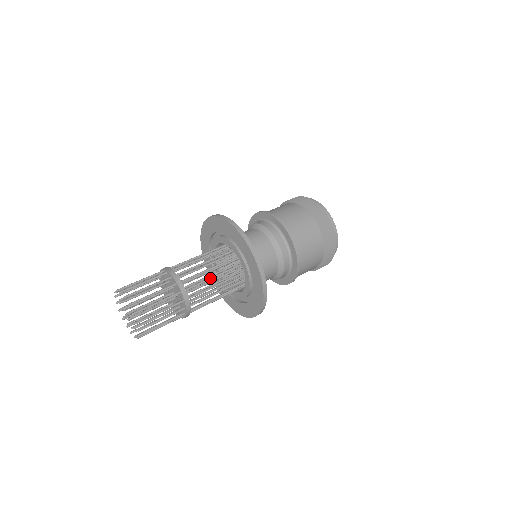
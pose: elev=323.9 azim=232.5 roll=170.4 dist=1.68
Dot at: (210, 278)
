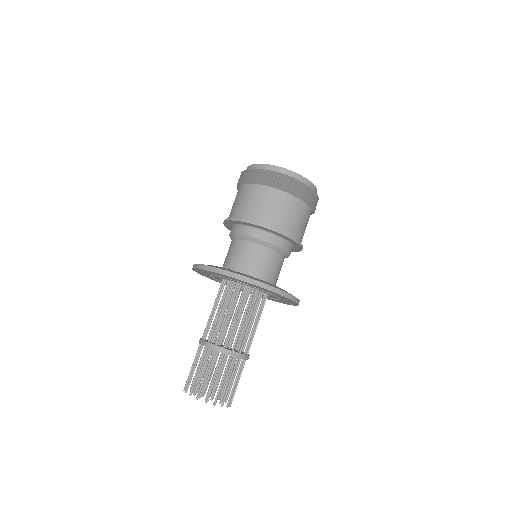
Dot at: (254, 327)
